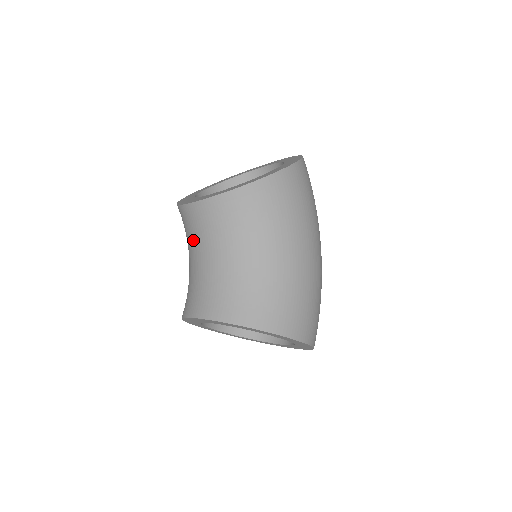
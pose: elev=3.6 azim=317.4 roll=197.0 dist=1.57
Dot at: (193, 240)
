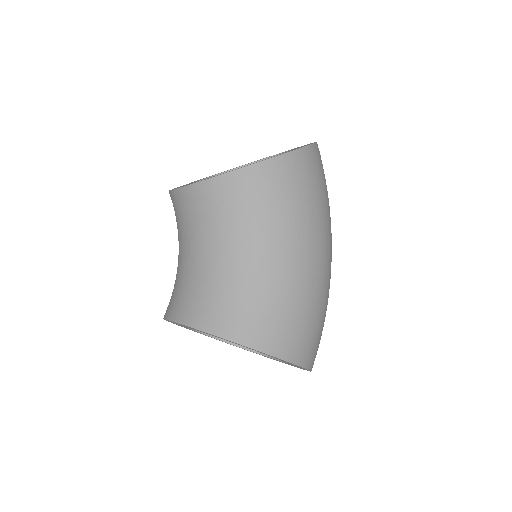
Dot at: (180, 232)
